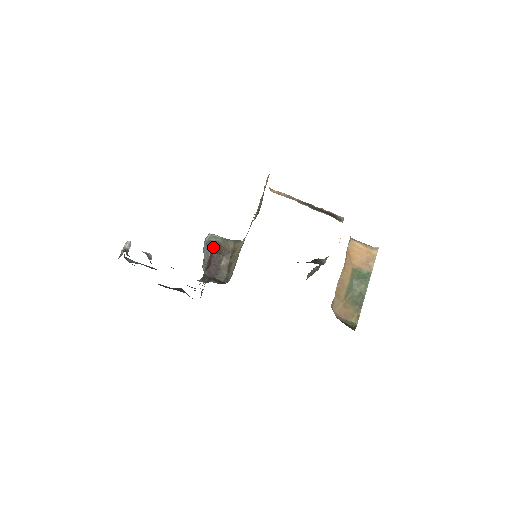
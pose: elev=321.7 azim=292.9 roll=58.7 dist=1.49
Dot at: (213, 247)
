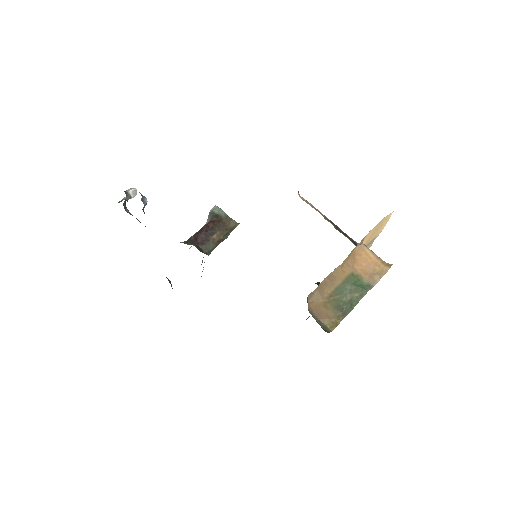
Dot at: (213, 218)
